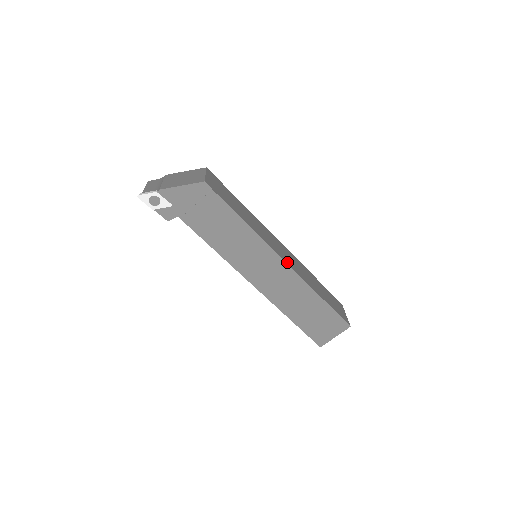
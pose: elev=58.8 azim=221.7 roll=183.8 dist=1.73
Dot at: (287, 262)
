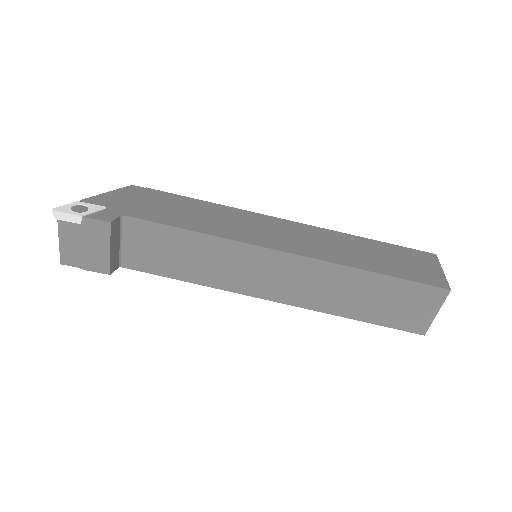
Dot at: occluded
